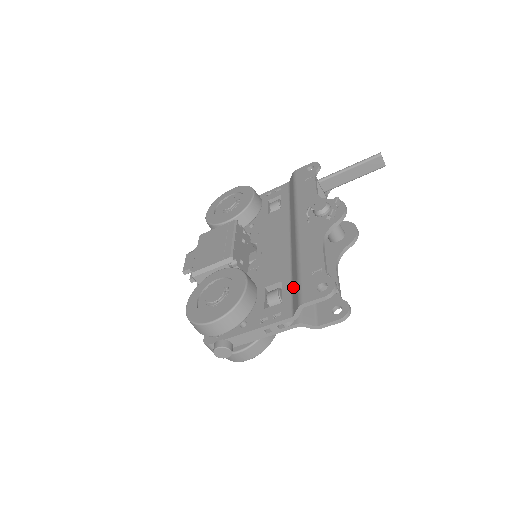
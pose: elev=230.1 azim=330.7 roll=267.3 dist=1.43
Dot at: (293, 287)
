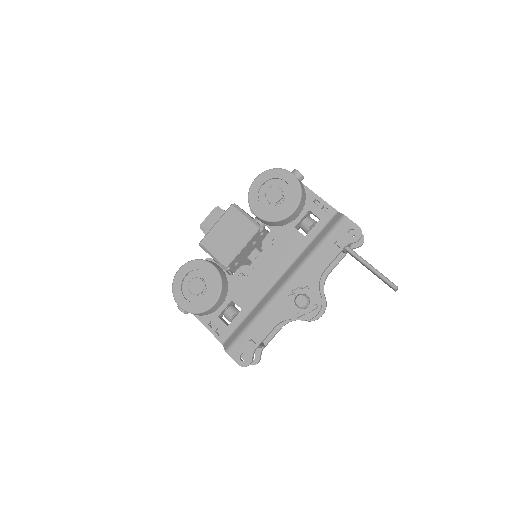
Dot at: (240, 326)
